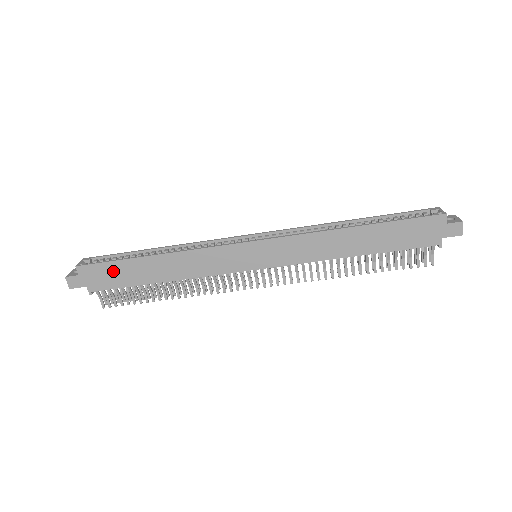
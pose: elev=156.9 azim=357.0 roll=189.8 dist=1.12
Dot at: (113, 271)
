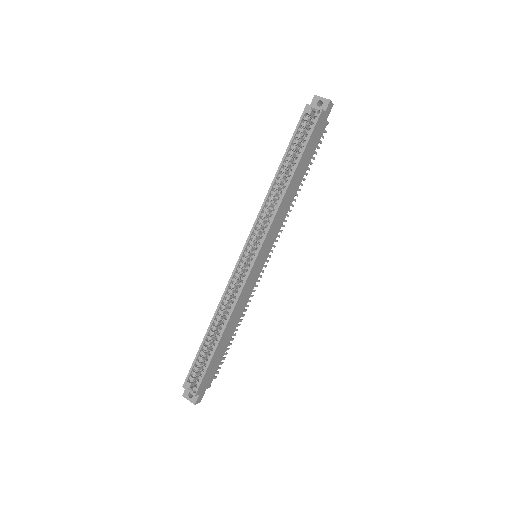
Dot at: (211, 368)
